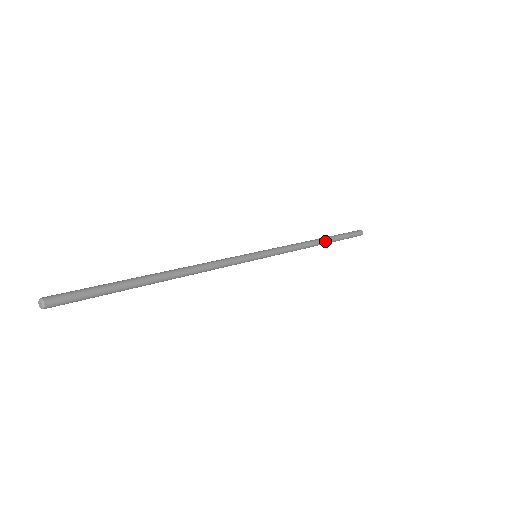
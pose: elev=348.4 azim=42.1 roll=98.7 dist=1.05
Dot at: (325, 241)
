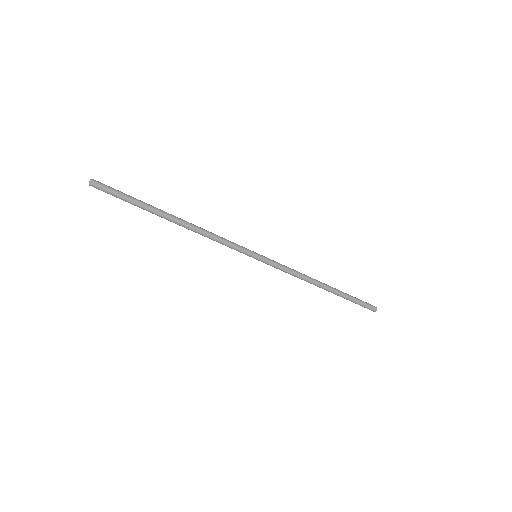
Dot at: (330, 287)
